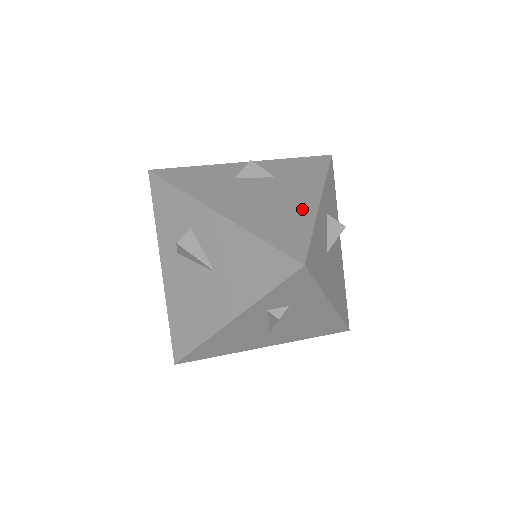
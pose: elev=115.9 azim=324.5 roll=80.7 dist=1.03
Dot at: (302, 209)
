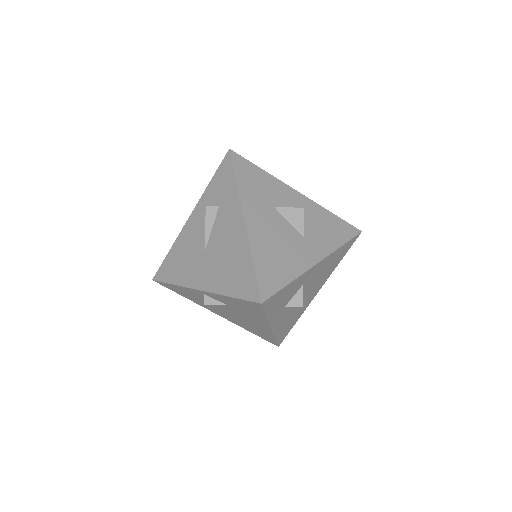
Dot at: occluded
